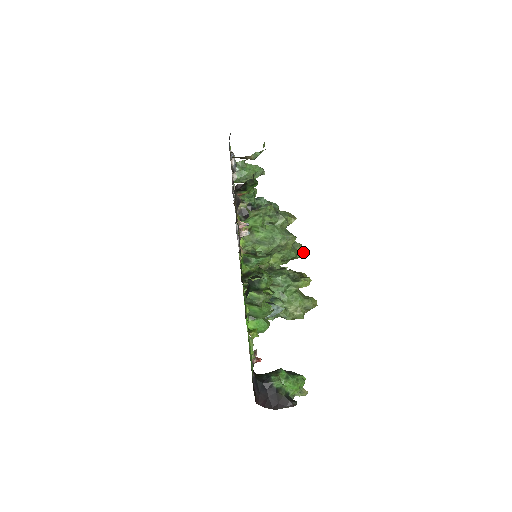
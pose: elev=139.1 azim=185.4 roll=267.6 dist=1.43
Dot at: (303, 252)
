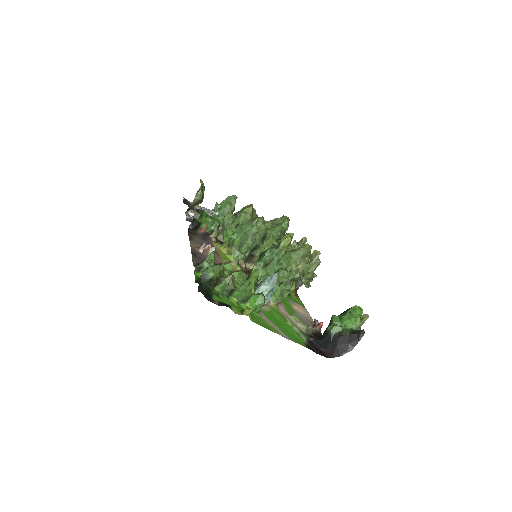
Dot at: (286, 220)
